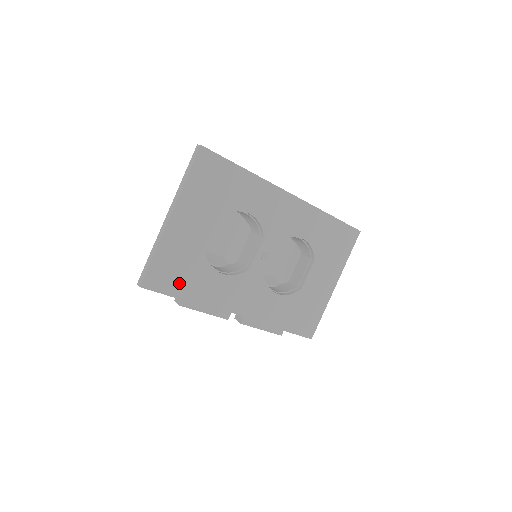
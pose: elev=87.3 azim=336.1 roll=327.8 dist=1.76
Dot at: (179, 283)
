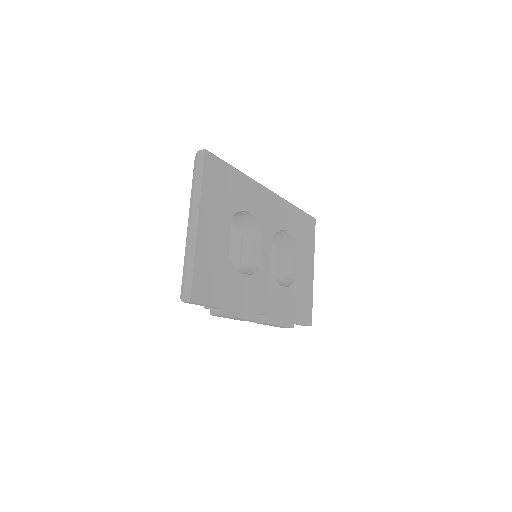
Dot at: (217, 291)
